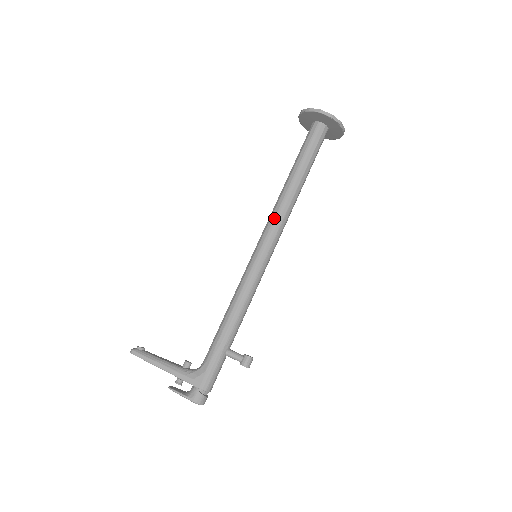
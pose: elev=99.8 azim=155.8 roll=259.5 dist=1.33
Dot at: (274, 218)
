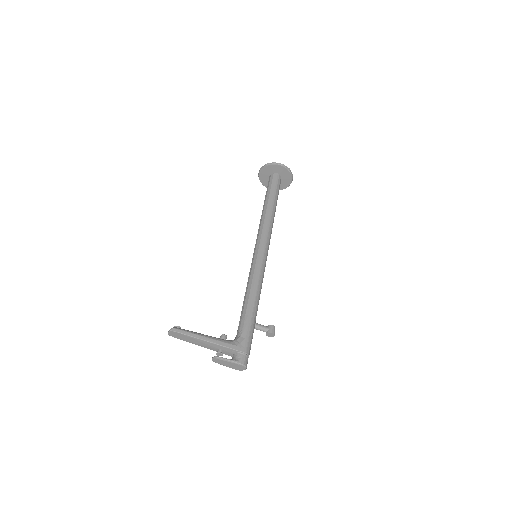
Dot at: (265, 229)
